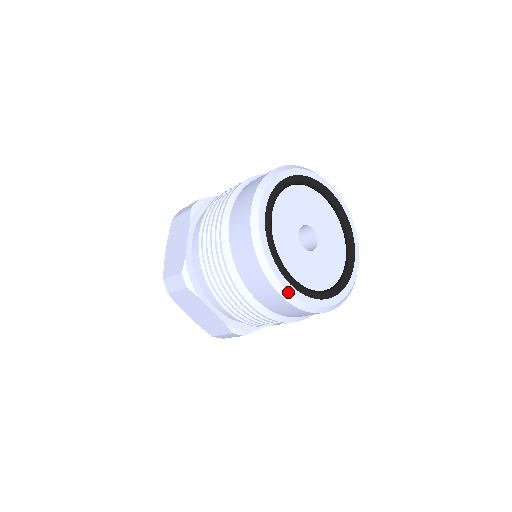
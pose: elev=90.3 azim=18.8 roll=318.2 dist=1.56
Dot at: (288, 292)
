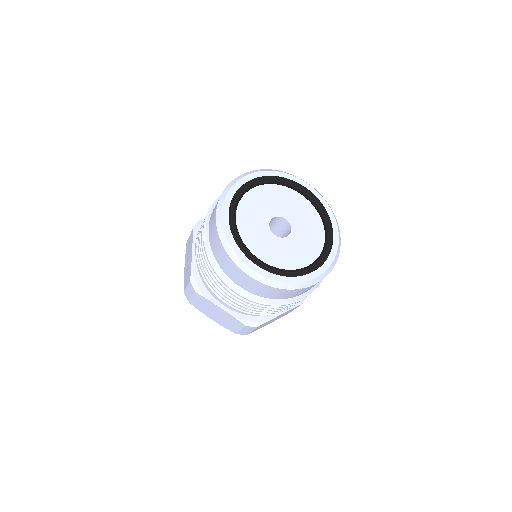
Dot at: (222, 219)
